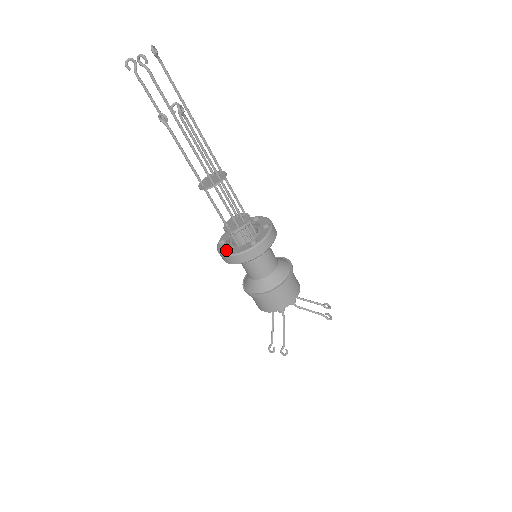
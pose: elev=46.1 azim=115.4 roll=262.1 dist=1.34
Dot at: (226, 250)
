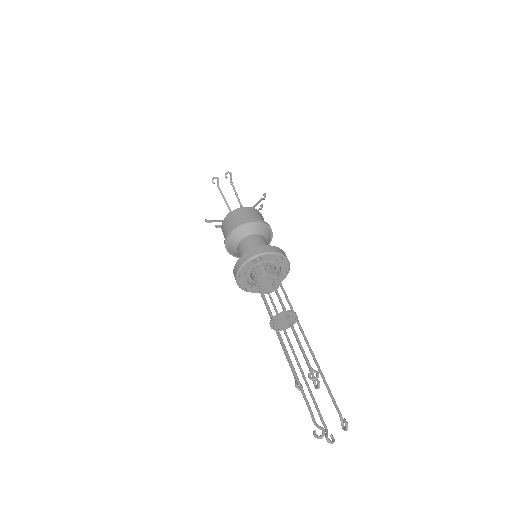
Dot at: (245, 286)
